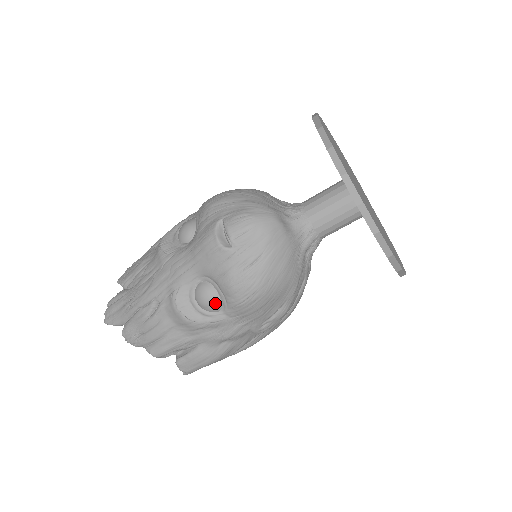
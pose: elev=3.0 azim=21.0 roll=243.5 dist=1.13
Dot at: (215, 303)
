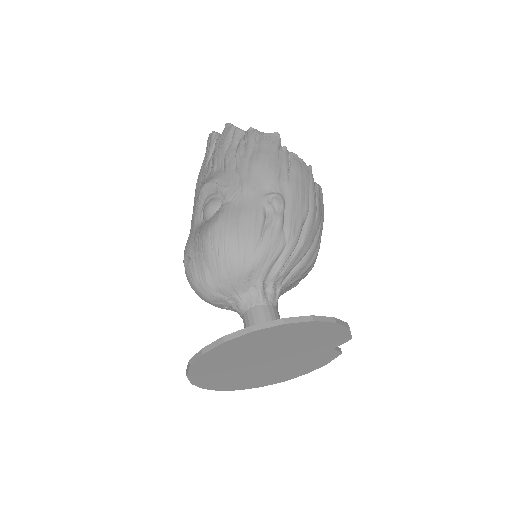
Dot at: occluded
